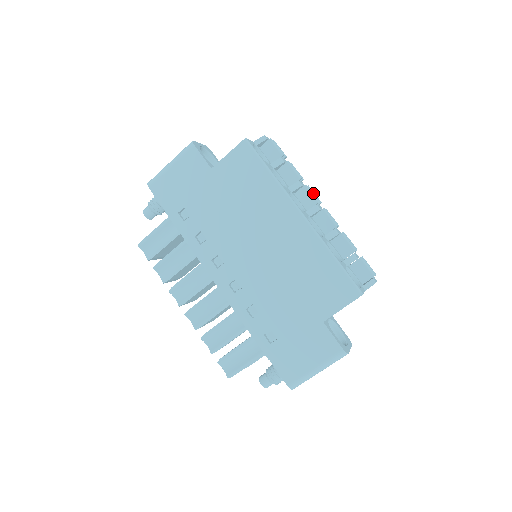
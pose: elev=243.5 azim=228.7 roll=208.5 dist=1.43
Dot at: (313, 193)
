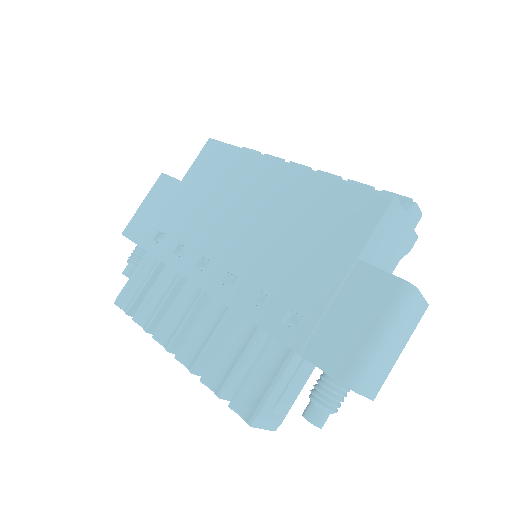
Dot at: occluded
